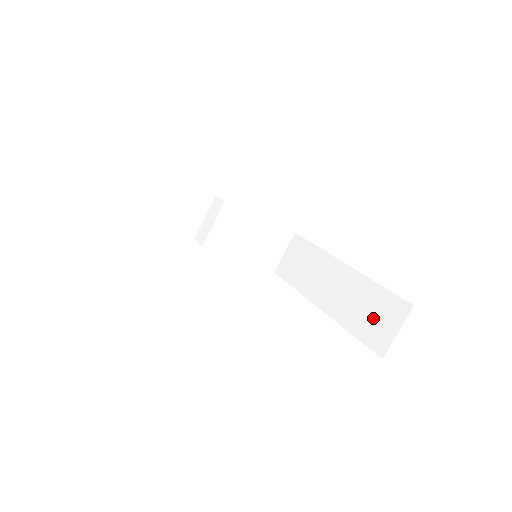
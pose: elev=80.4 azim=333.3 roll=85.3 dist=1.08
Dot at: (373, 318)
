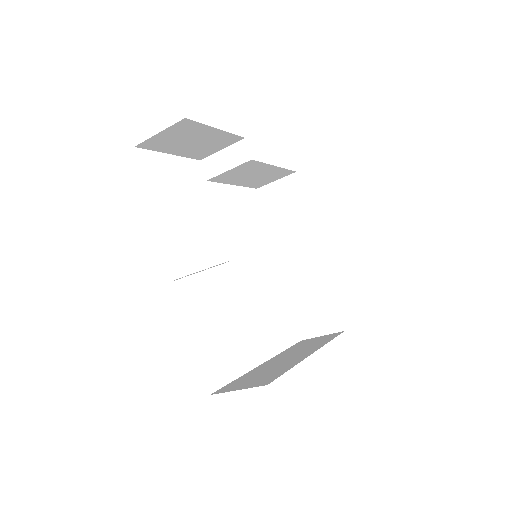
Dot at: (313, 311)
